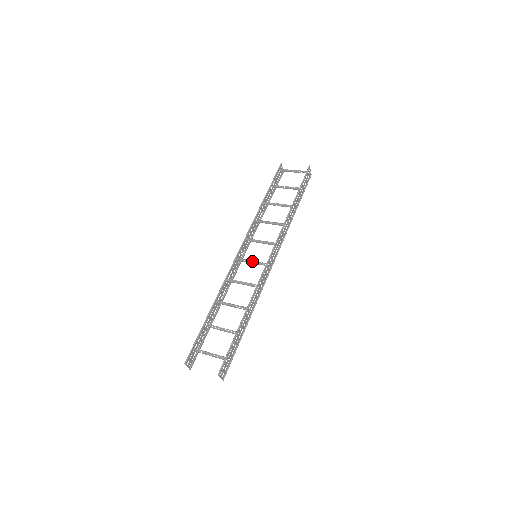
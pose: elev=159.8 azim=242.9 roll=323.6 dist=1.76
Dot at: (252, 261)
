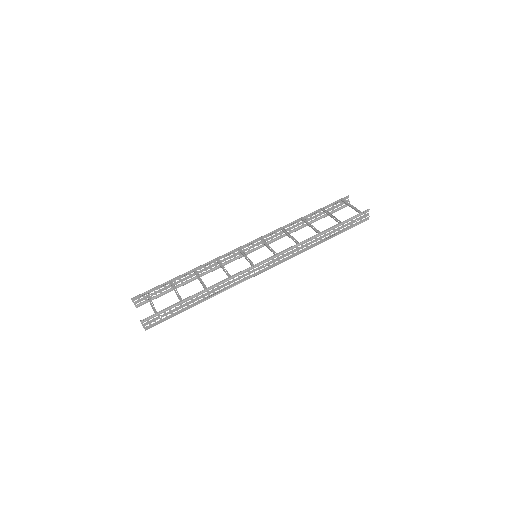
Dot at: (247, 257)
